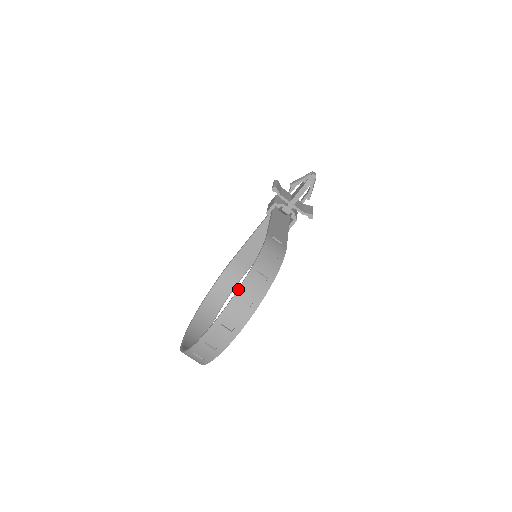
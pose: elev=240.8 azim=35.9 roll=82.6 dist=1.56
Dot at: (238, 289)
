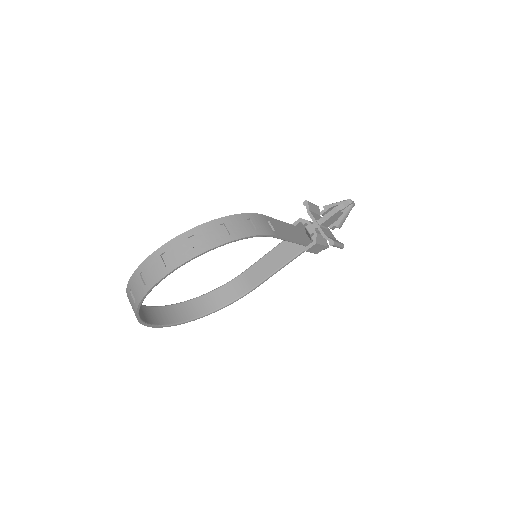
Dot at: (194, 227)
